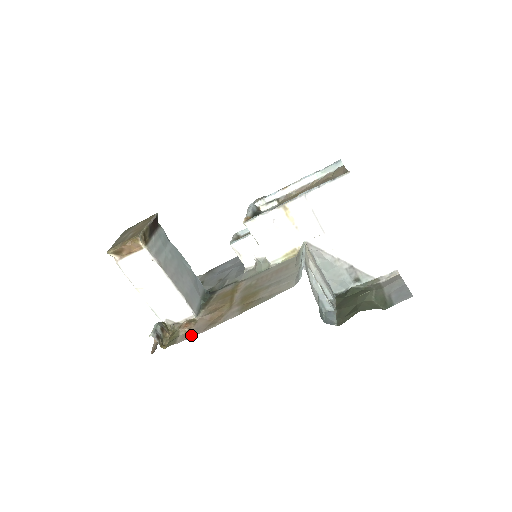
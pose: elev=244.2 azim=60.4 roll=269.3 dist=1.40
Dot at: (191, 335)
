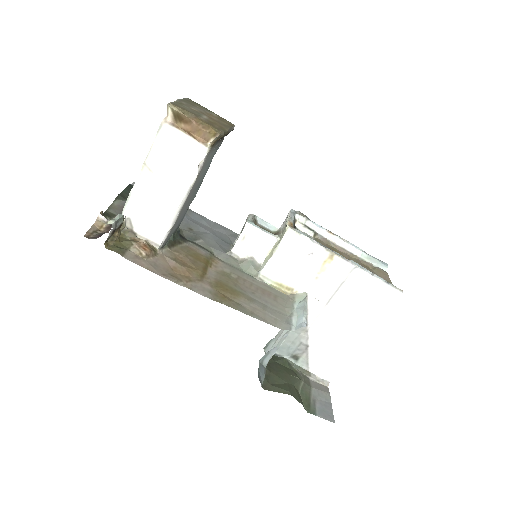
Dot at: (146, 265)
